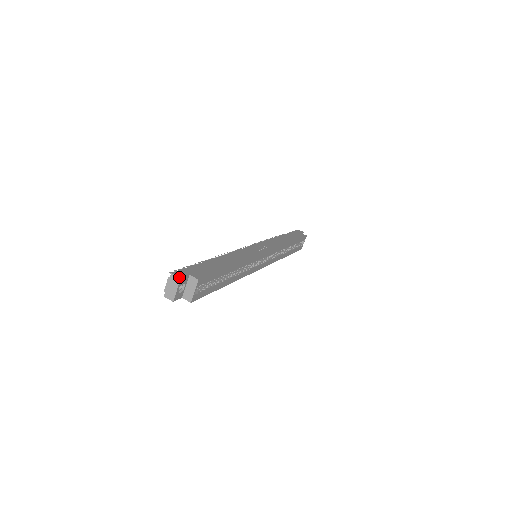
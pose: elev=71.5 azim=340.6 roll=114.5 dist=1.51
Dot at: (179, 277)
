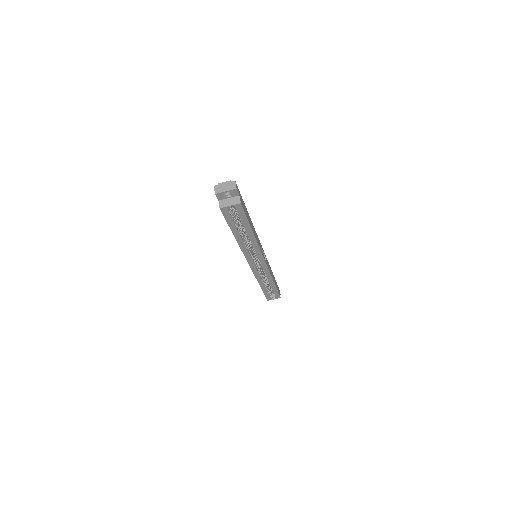
Dot at: (236, 187)
